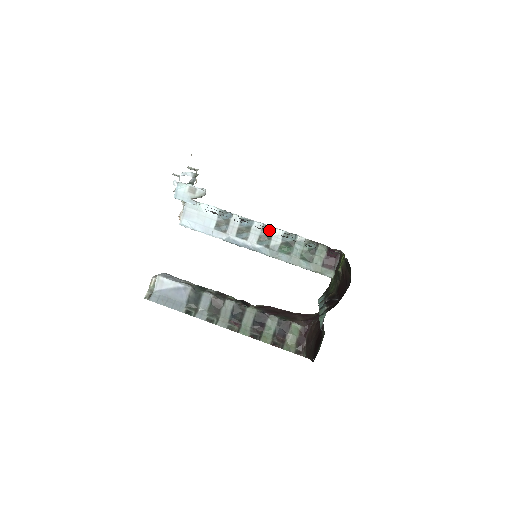
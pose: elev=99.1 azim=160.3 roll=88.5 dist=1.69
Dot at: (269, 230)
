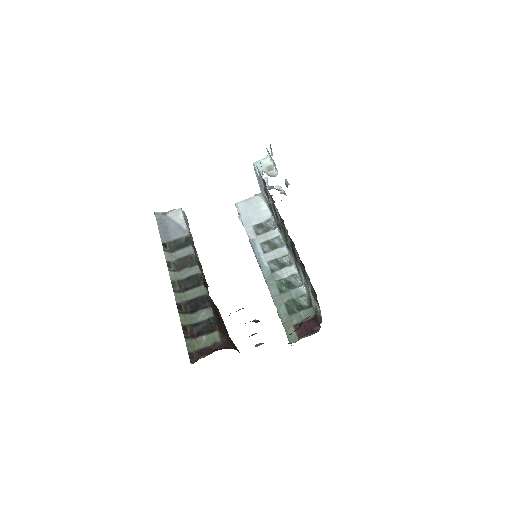
Dot at: (288, 263)
